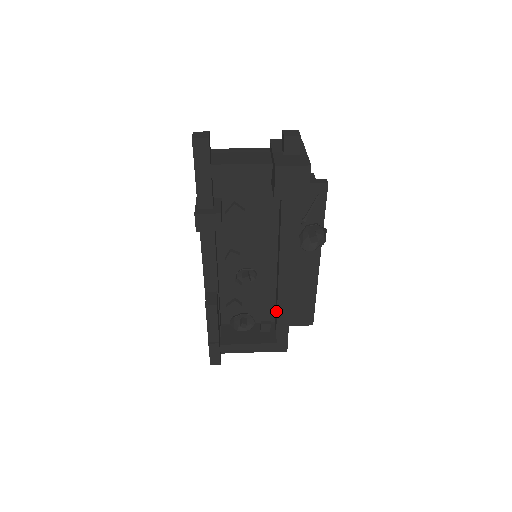
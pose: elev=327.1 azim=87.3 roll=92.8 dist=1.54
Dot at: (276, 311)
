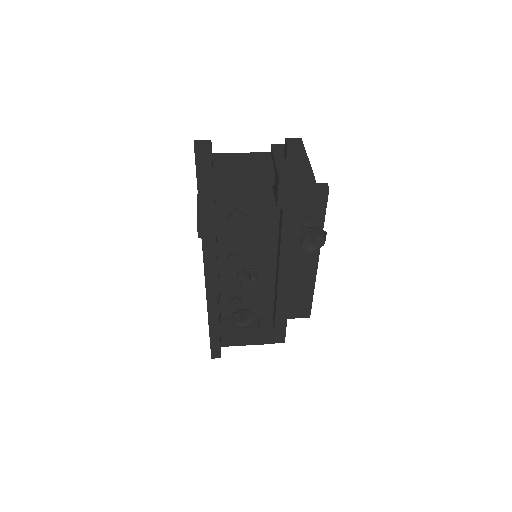
Dot at: (275, 306)
